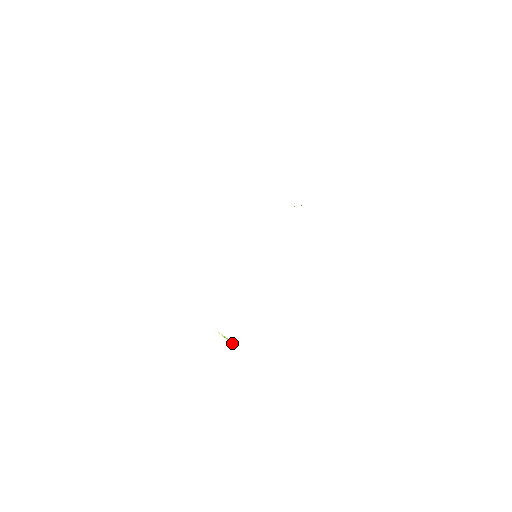
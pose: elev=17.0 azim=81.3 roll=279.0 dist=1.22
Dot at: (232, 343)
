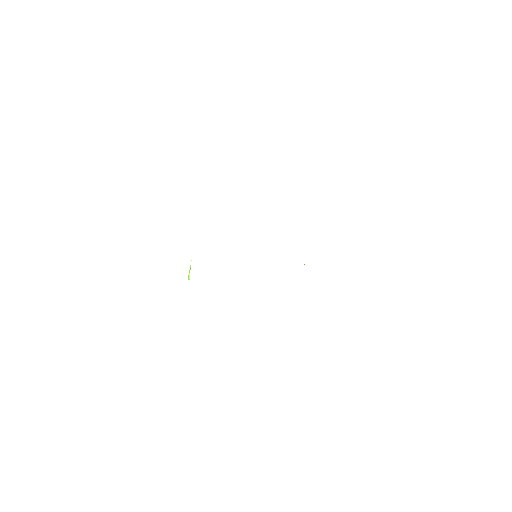
Dot at: (189, 276)
